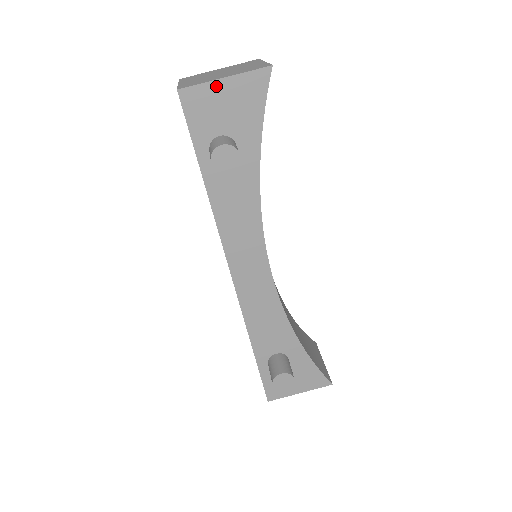
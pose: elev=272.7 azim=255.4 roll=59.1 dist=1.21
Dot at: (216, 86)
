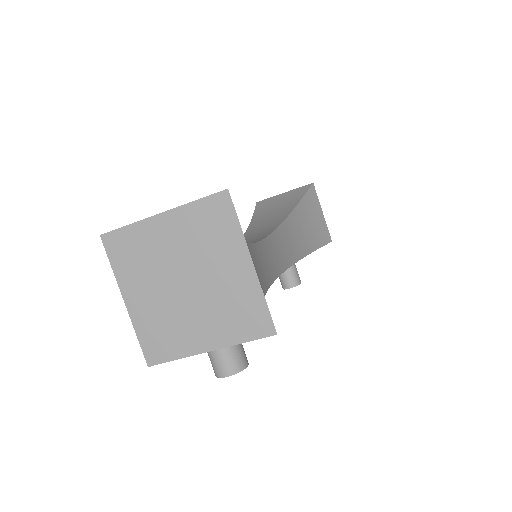
Dot at: (199, 352)
